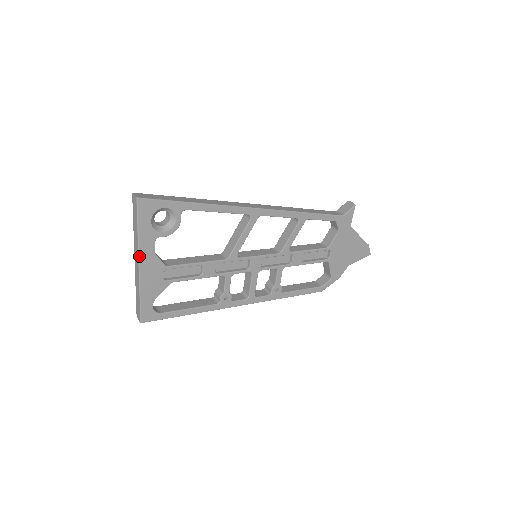
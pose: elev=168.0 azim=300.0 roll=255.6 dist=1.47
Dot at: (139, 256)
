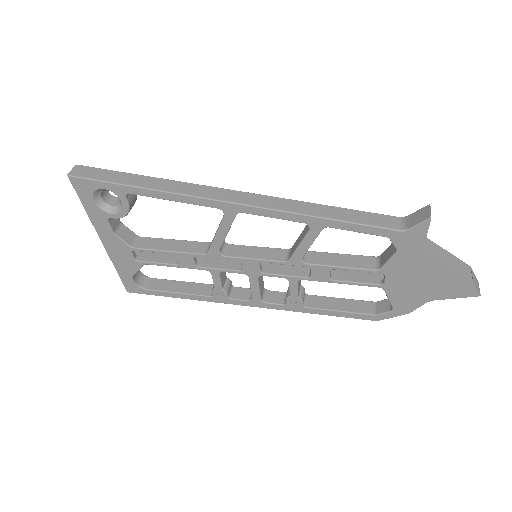
Dot at: (97, 233)
